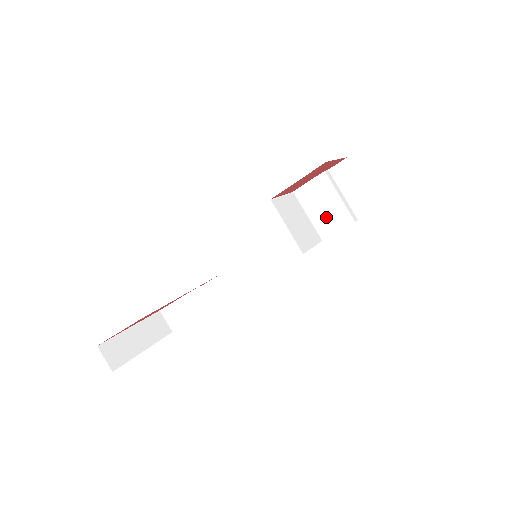
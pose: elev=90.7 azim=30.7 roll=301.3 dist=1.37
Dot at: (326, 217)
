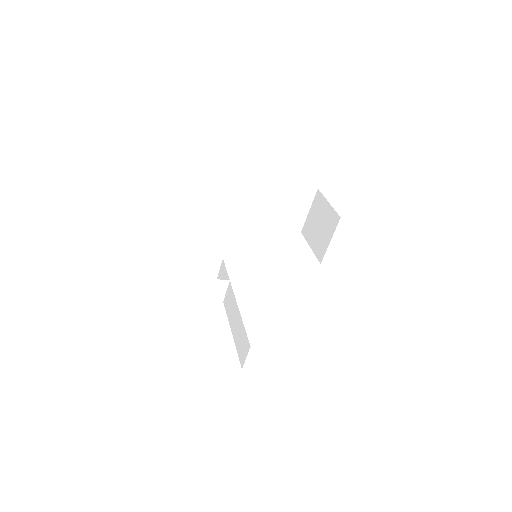
Dot at: (273, 218)
